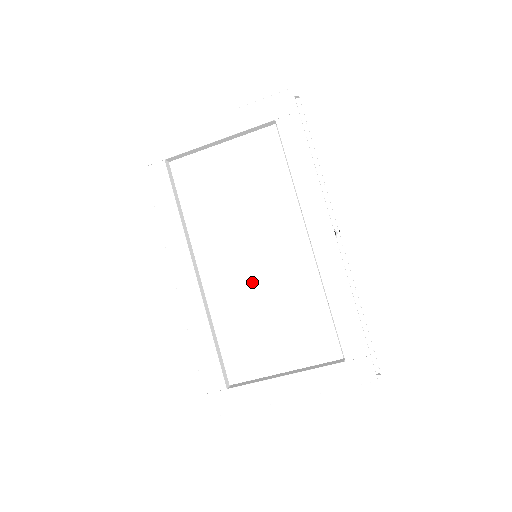
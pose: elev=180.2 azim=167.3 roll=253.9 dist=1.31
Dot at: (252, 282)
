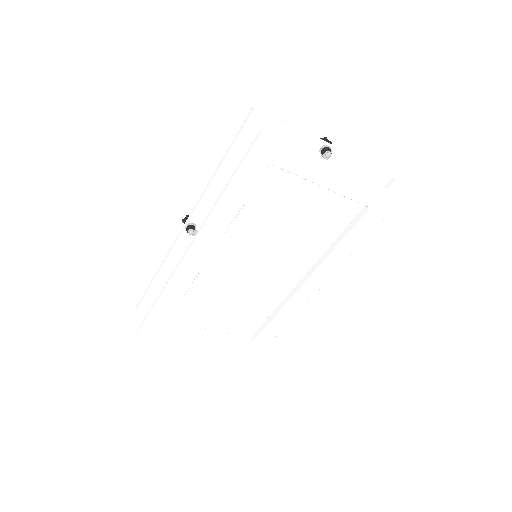
Dot at: (242, 280)
